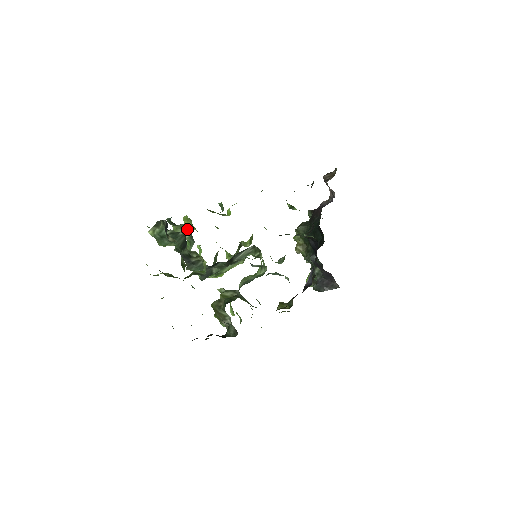
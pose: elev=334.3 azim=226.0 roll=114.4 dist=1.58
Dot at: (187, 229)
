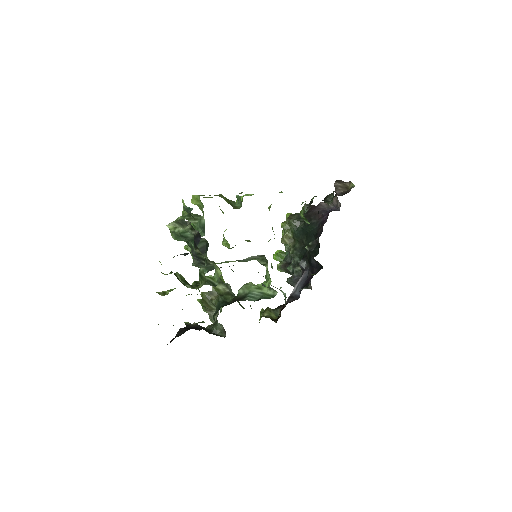
Dot at: (198, 216)
